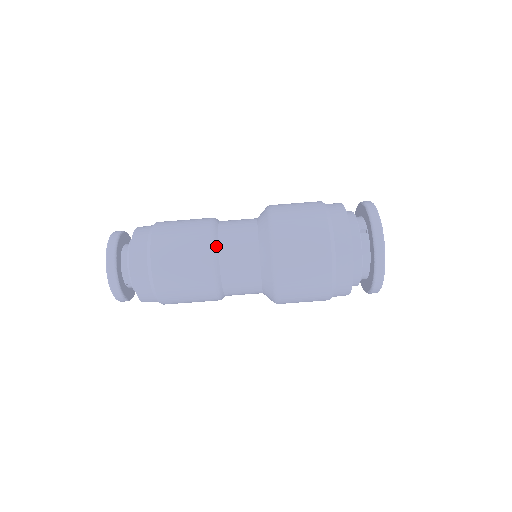
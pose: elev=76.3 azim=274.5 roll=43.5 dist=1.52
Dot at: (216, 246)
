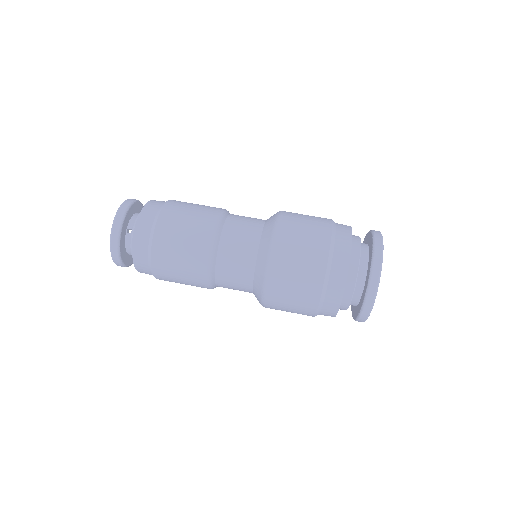
Dot at: (228, 212)
